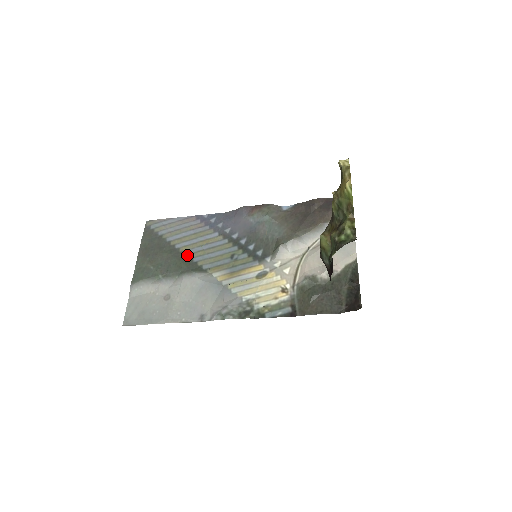
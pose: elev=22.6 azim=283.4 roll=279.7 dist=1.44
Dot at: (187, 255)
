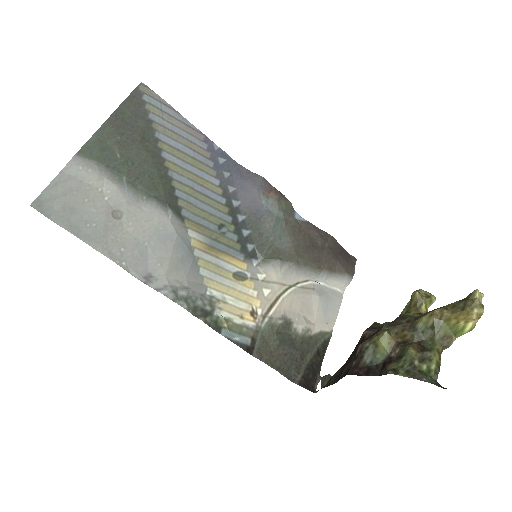
Dot at: (171, 178)
